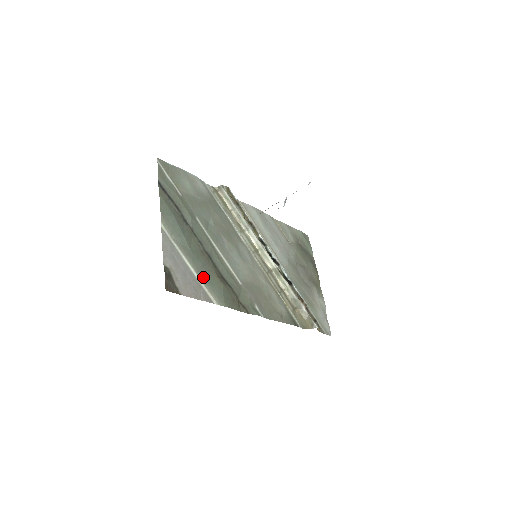
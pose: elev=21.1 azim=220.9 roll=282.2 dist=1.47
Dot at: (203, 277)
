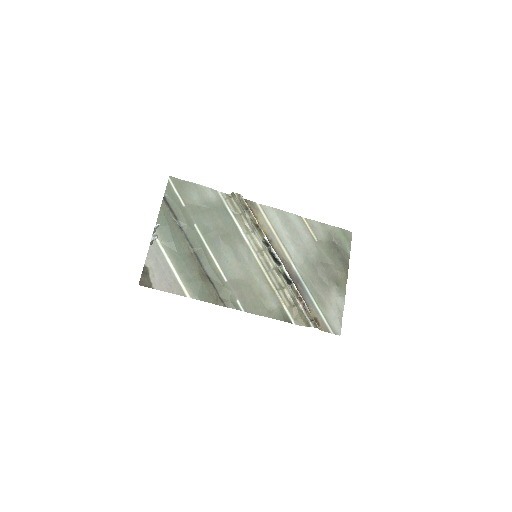
Dot at: (183, 275)
